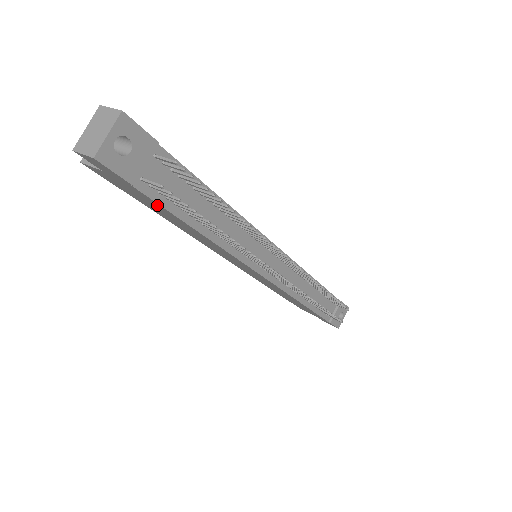
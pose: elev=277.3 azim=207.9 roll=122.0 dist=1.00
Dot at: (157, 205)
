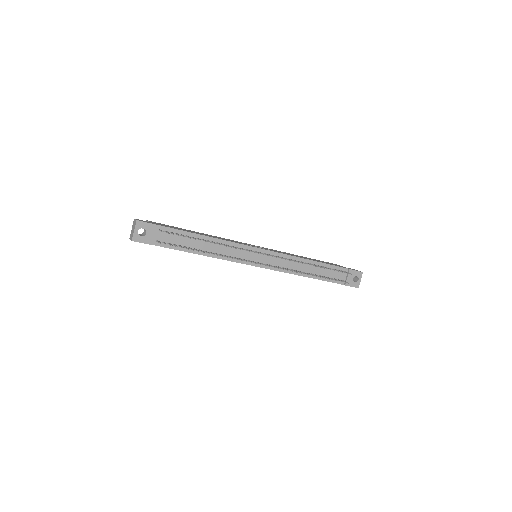
Dot at: (172, 248)
